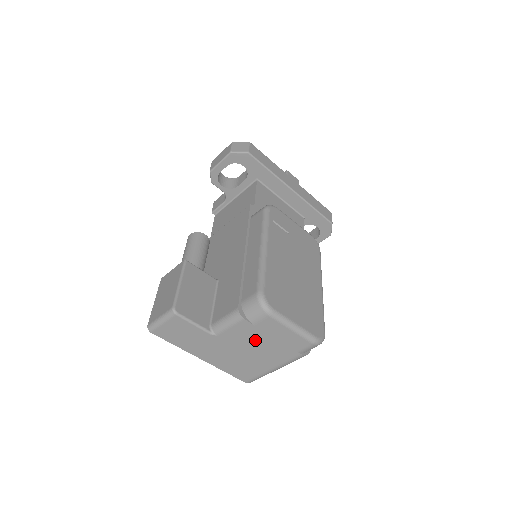
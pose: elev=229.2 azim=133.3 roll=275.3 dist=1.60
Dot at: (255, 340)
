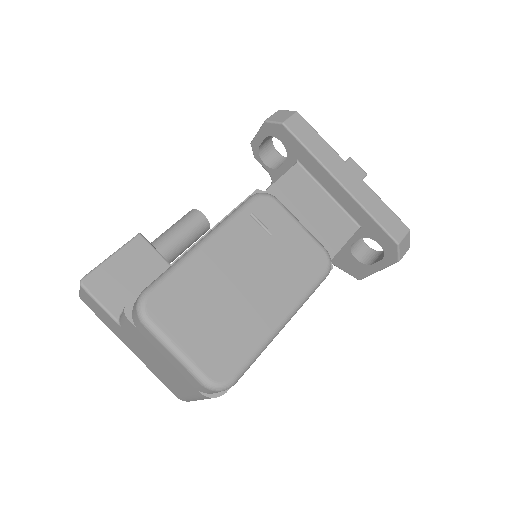
Dot at: (152, 350)
